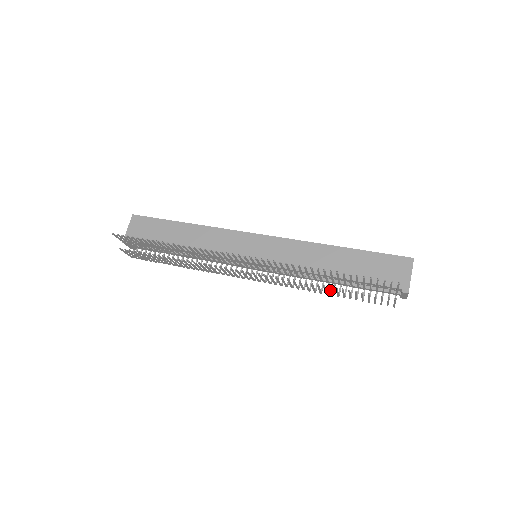
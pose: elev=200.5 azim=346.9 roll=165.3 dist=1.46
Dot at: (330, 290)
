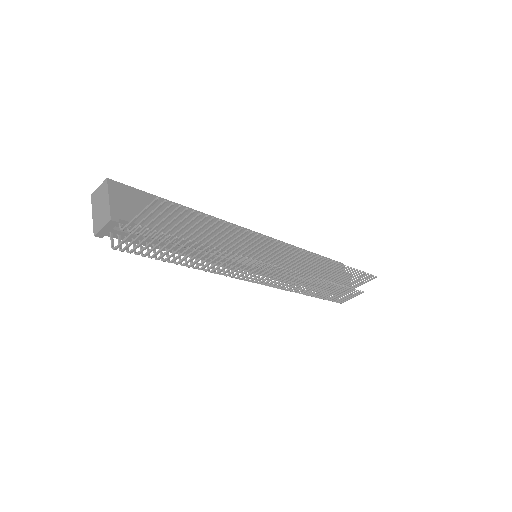
Dot at: (326, 288)
